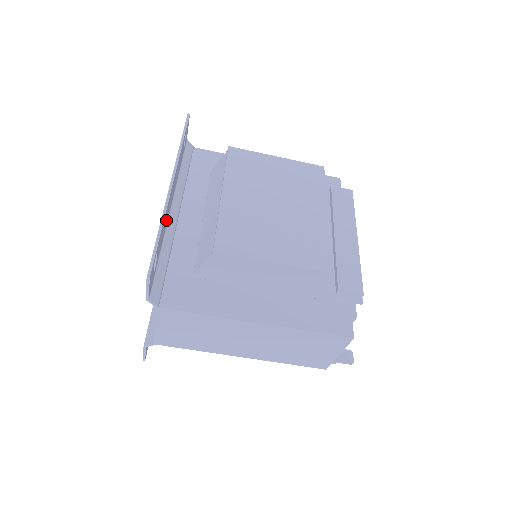
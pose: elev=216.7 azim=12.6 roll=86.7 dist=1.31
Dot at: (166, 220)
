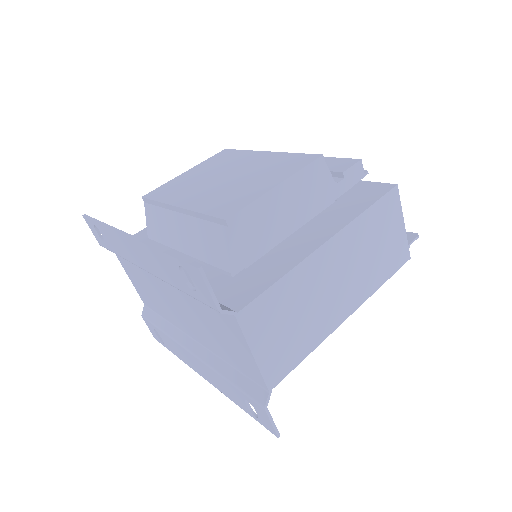
Dot at: occluded
